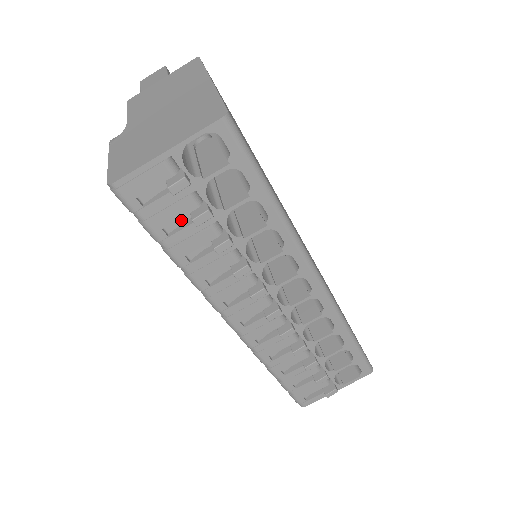
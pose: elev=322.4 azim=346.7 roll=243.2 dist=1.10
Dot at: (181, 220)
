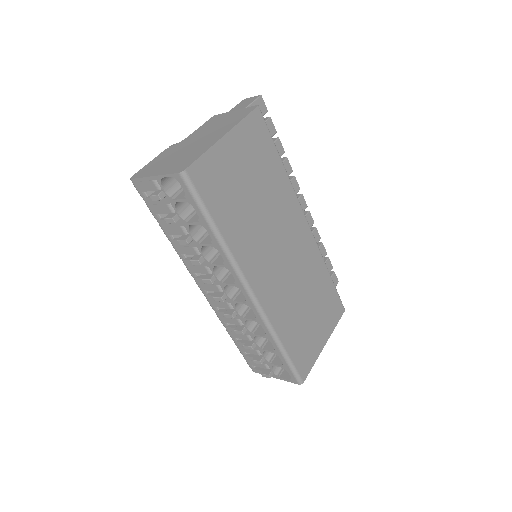
Dot at: occluded
